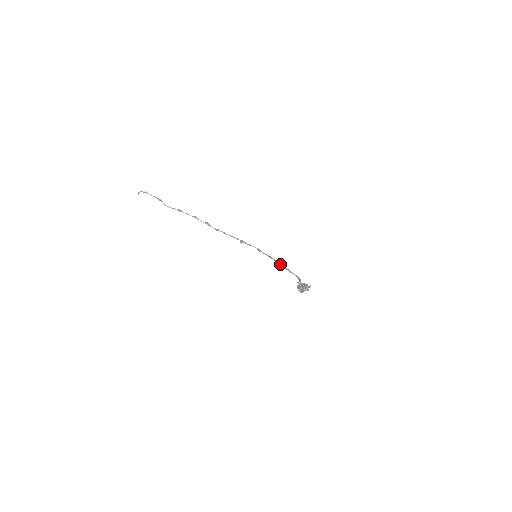
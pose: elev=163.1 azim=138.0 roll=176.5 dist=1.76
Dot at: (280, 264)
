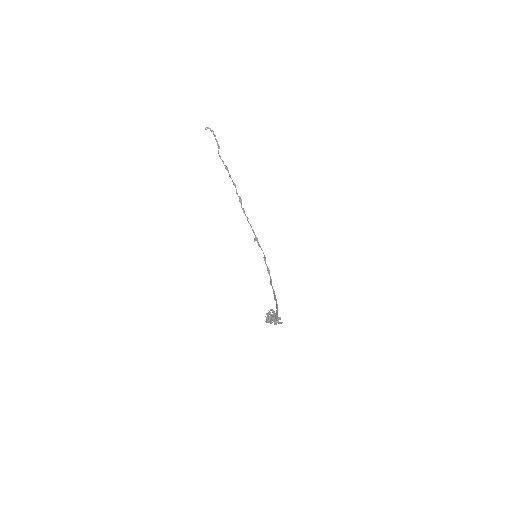
Dot at: occluded
